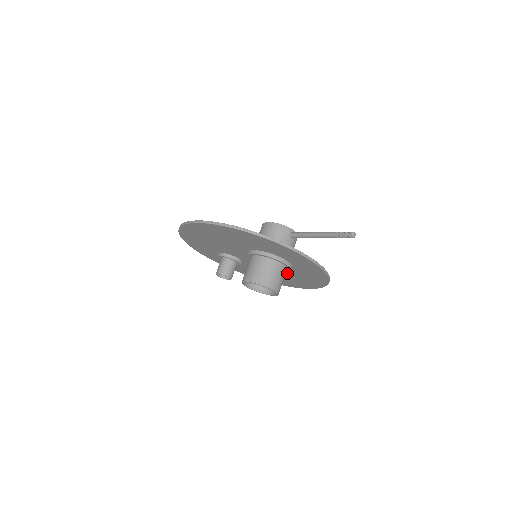
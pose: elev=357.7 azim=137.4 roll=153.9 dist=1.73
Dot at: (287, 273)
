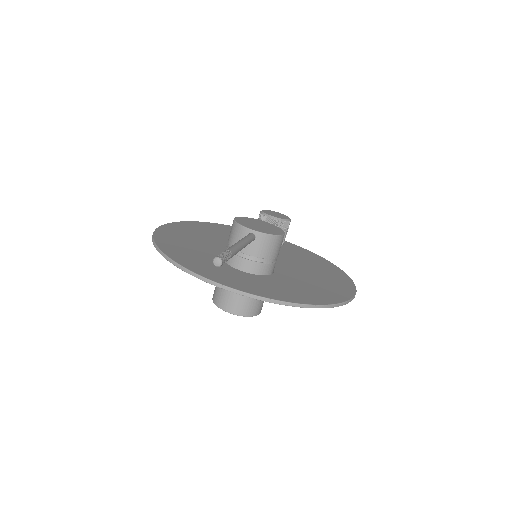
Dot at: occluded
